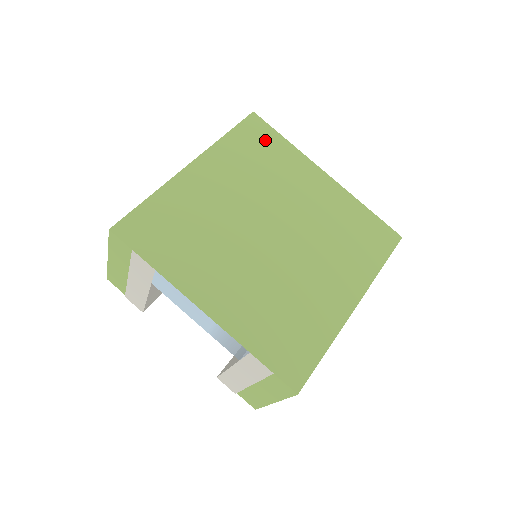
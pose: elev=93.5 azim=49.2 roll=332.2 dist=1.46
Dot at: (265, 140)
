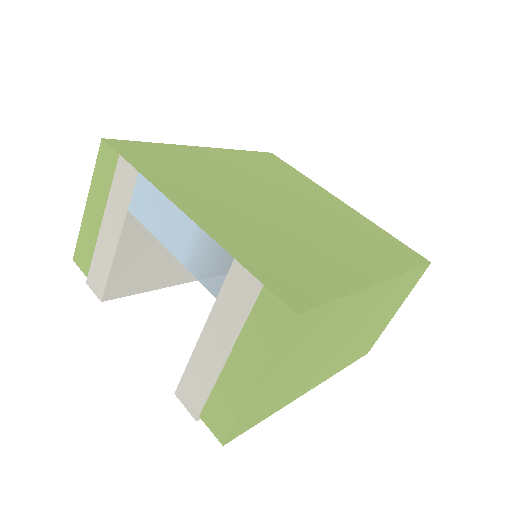
Dot at: (280, 166)
